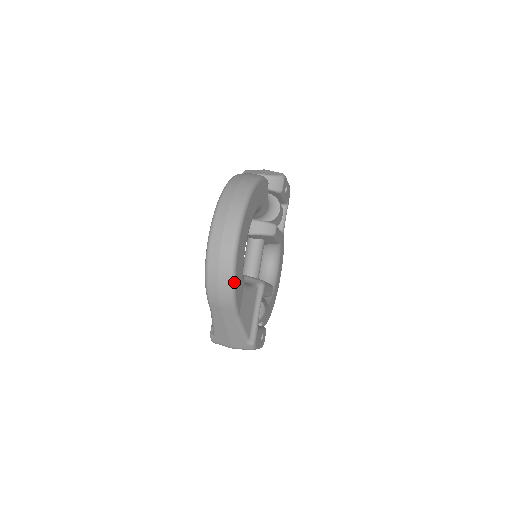
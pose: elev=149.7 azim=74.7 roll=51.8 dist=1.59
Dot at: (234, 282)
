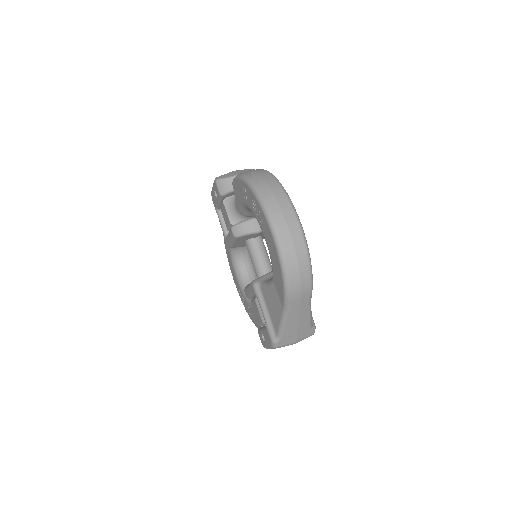
Dot at: (311, 265)
